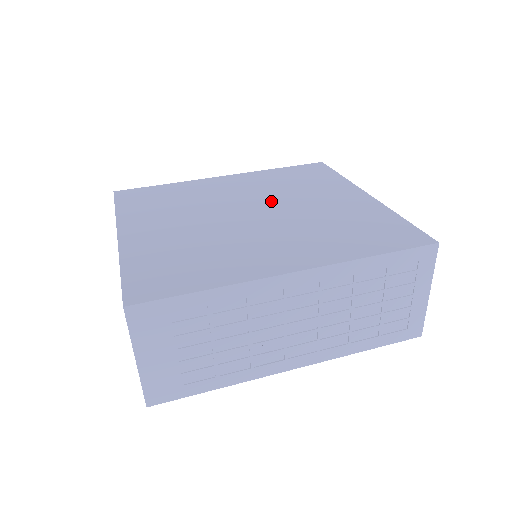
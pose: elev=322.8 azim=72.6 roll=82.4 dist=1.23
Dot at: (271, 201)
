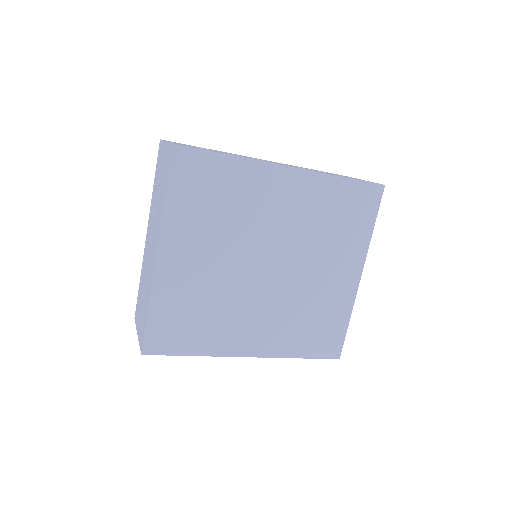
Dot at: occluded
